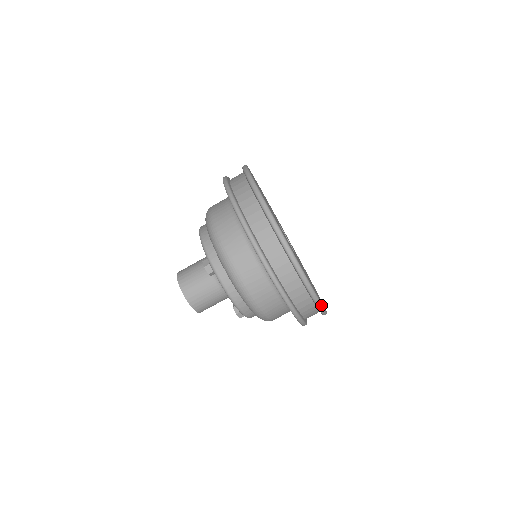
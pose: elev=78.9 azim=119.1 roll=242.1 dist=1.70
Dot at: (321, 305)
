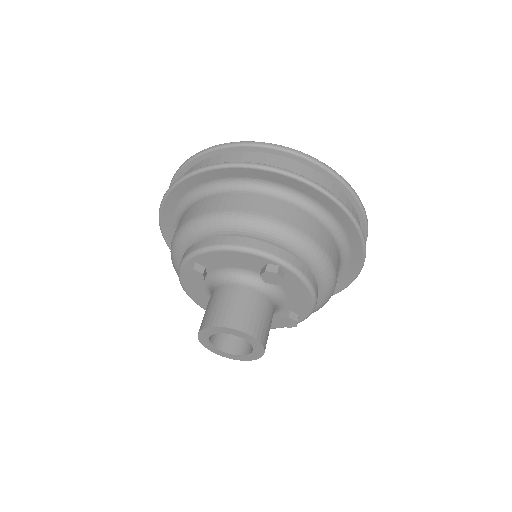
Dot at: (287, 148)
